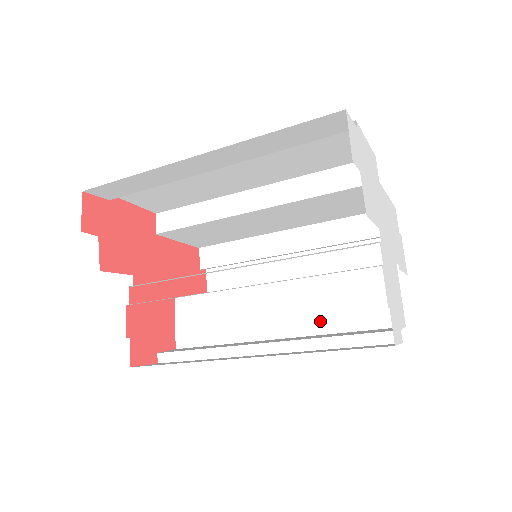
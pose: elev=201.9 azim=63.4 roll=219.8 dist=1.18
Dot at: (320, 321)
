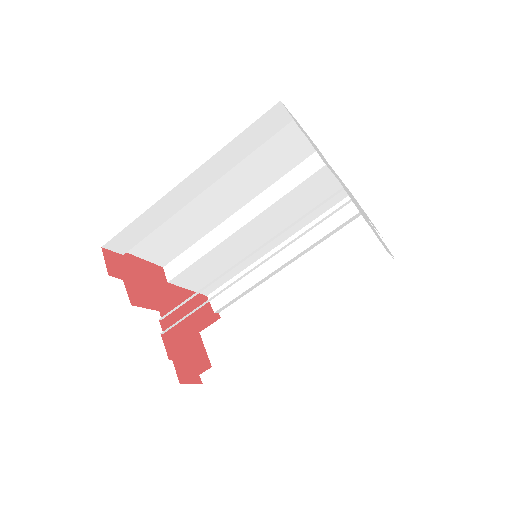
Dot at: (327, 288)
